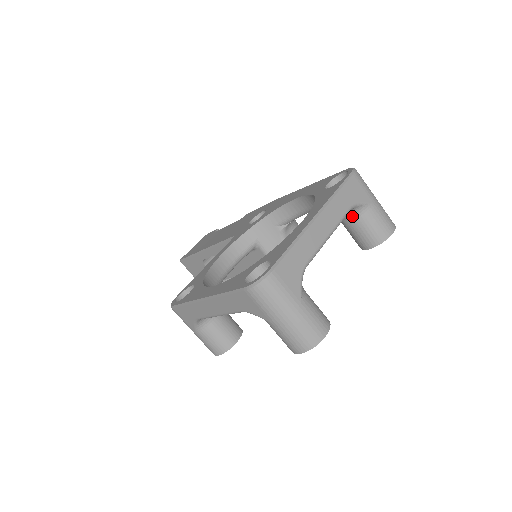
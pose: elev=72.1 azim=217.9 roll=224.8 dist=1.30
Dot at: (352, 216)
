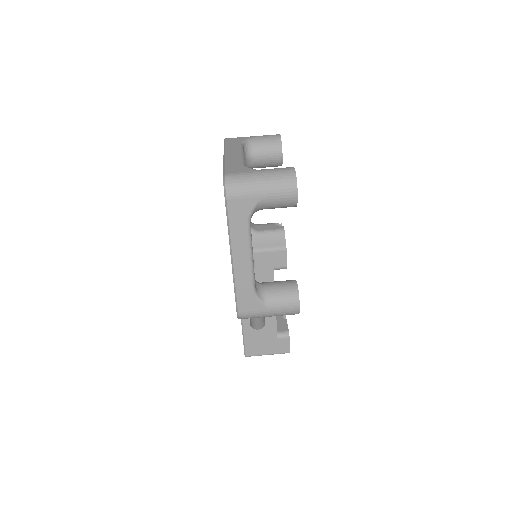
Dot at: (251, 152)
